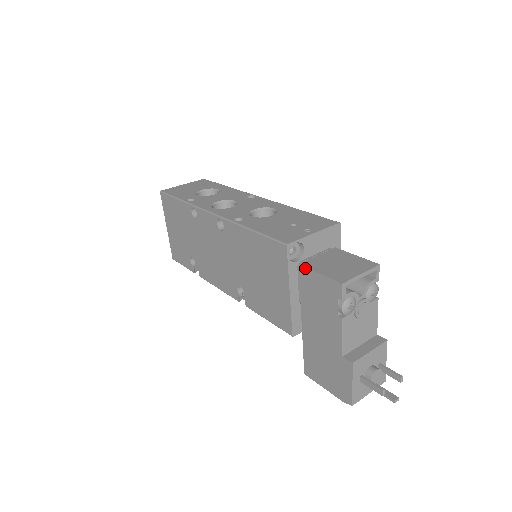
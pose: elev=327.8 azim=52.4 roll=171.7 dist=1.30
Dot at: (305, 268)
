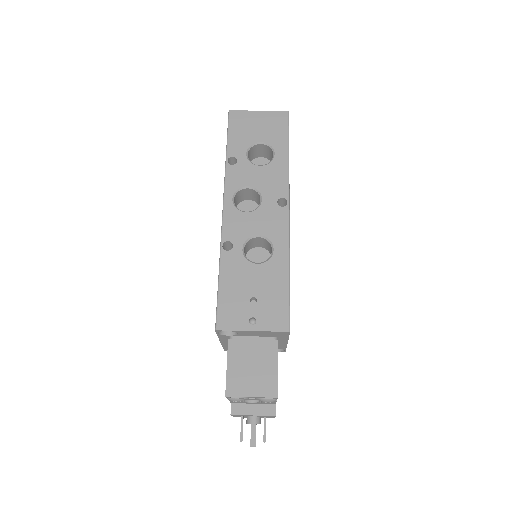
Dot at: occluded
